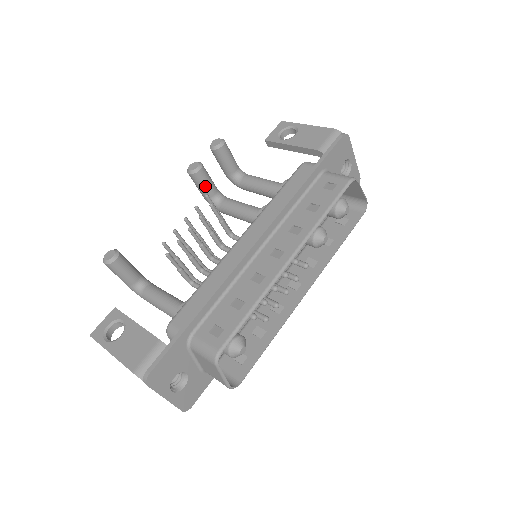
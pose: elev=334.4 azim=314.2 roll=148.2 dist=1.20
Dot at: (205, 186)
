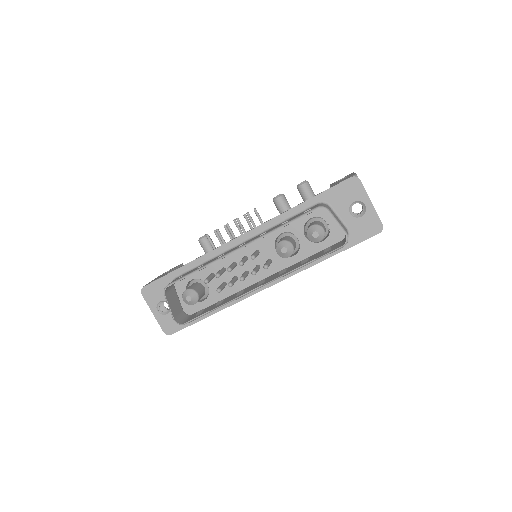
Dot at: (282, 212)
